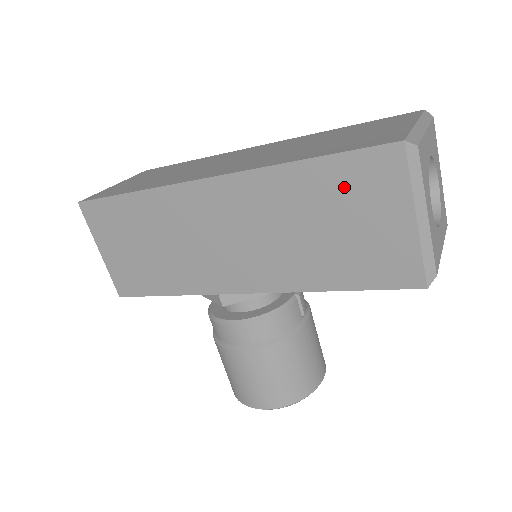
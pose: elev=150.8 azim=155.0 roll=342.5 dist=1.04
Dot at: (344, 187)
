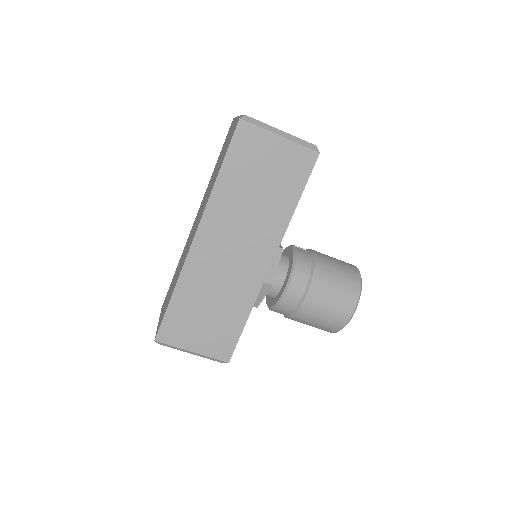
Dot at: (244, 161)
